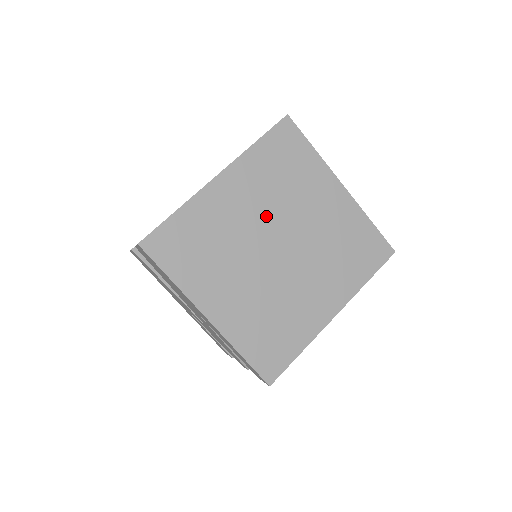
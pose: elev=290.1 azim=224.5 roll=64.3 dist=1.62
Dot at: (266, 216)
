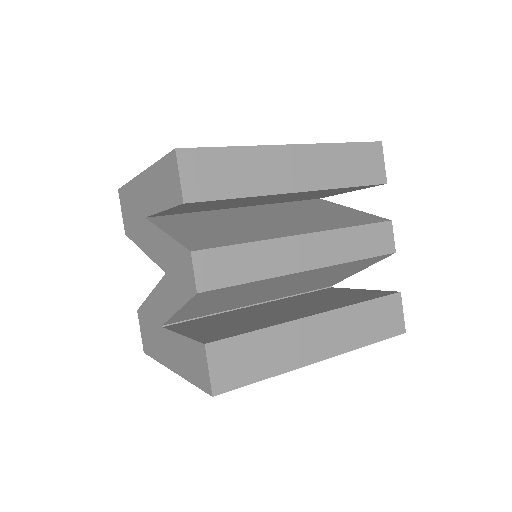
Dot at: occluded
